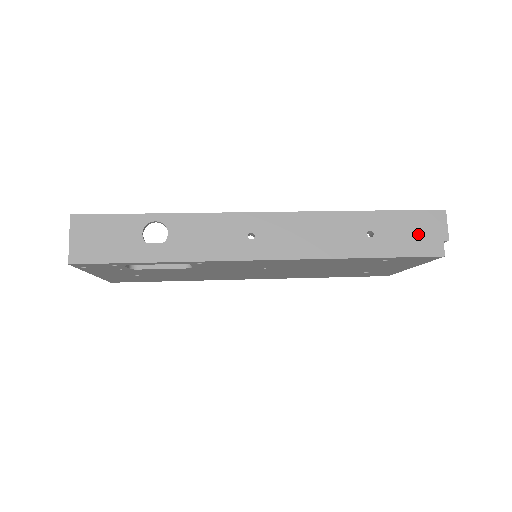
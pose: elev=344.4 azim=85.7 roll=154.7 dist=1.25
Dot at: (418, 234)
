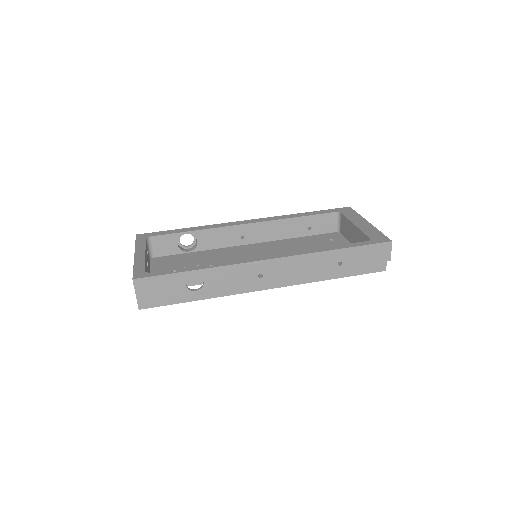
Dot at: (371, 259)
